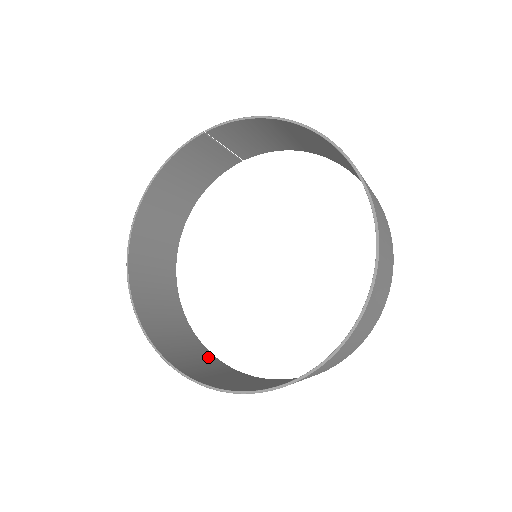
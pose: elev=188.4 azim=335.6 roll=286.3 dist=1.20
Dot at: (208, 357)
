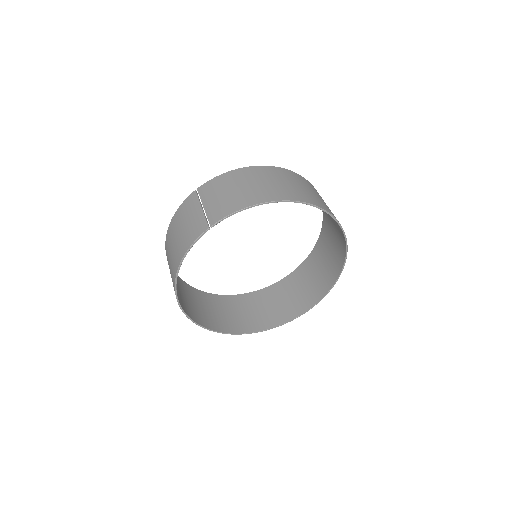
Dot at: (231, 301)
